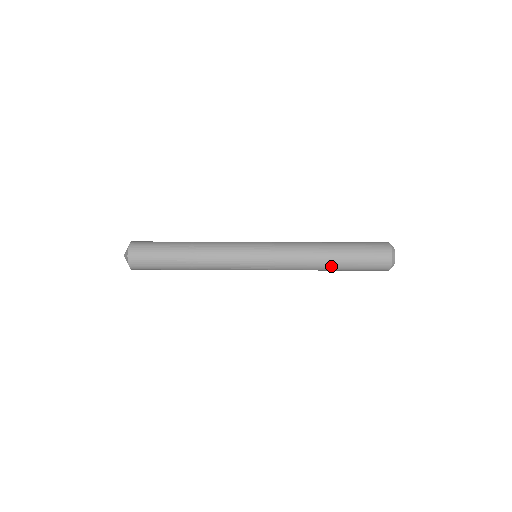
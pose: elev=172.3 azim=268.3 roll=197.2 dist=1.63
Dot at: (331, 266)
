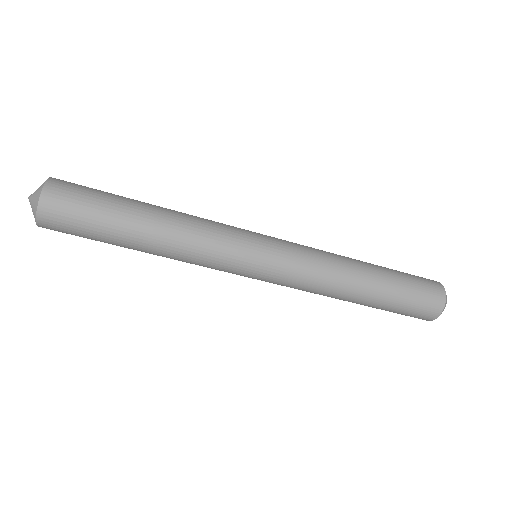
Dot at: (370, 280)
